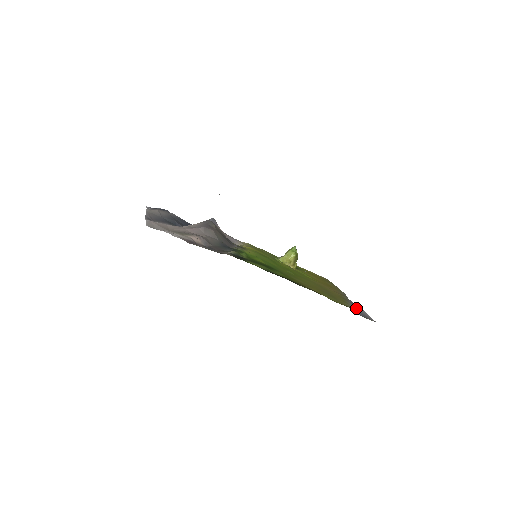
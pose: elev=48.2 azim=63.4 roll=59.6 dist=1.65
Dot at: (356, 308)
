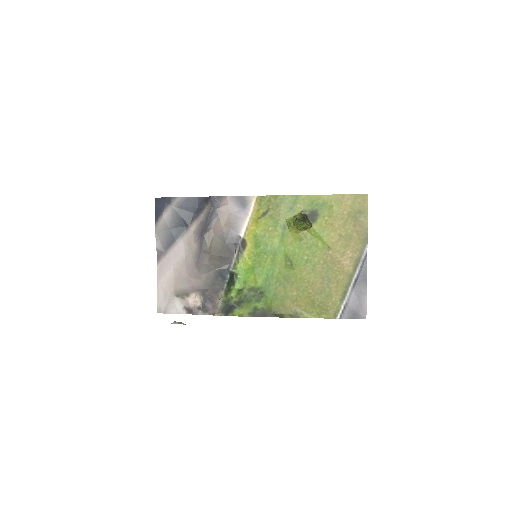
Dot at: (356, 294)
